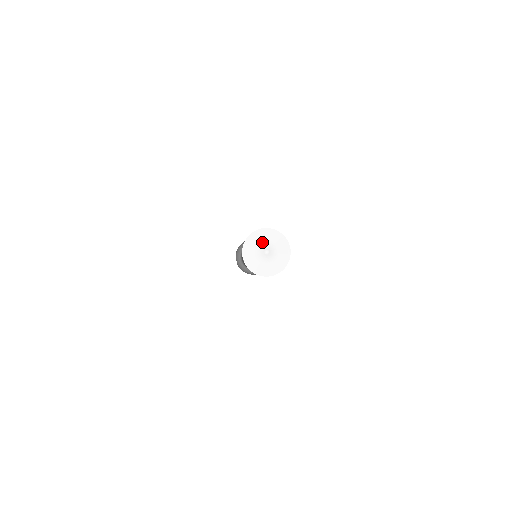
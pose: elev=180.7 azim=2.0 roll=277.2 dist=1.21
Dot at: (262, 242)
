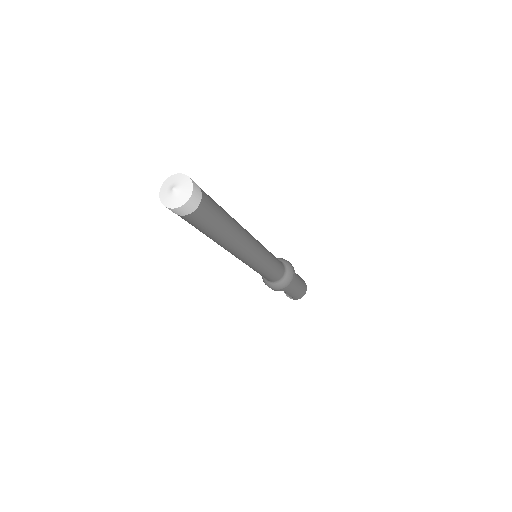
Dot at: (168, 188)
